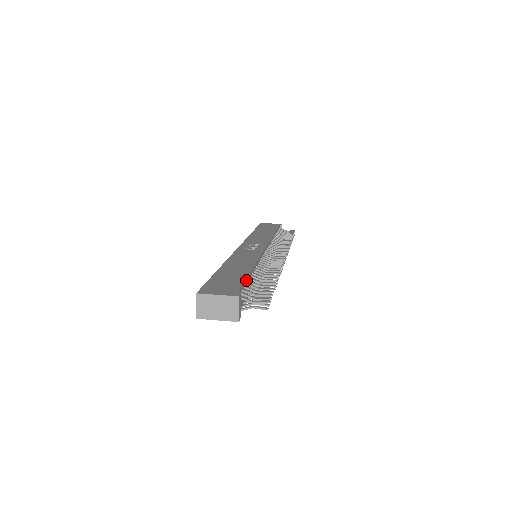
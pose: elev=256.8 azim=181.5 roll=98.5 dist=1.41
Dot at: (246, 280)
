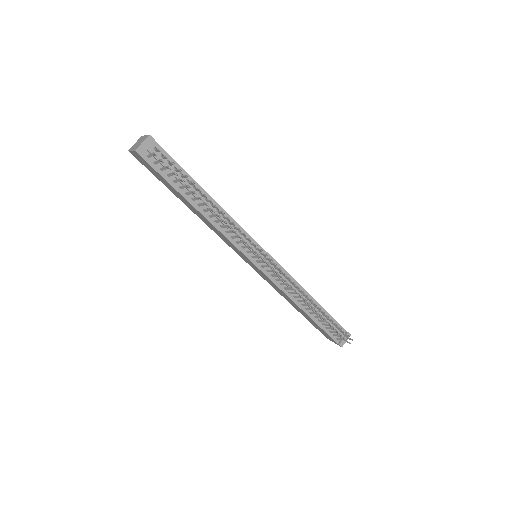
Dot at: (184, 172)
